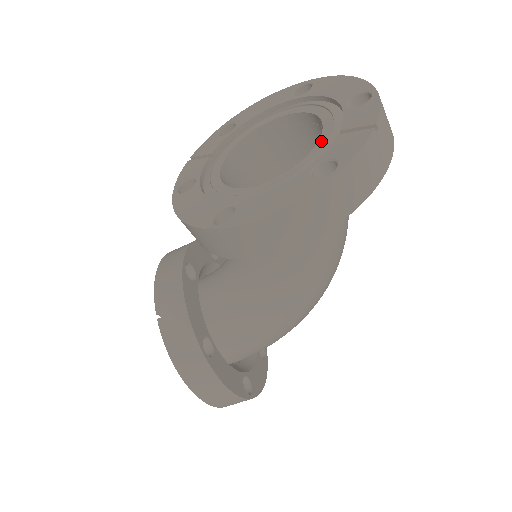
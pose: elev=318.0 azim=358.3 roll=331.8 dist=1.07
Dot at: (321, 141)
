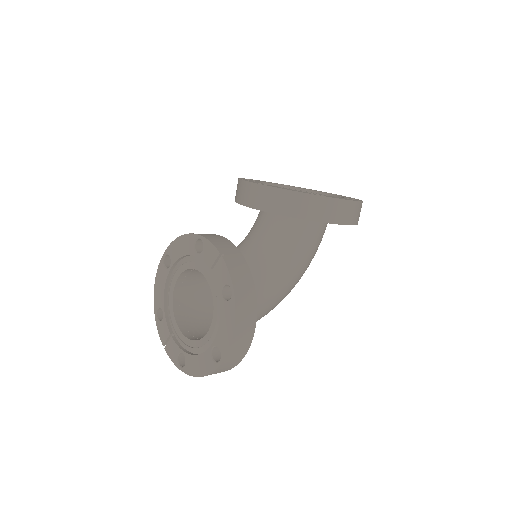
Dot at: occluded
